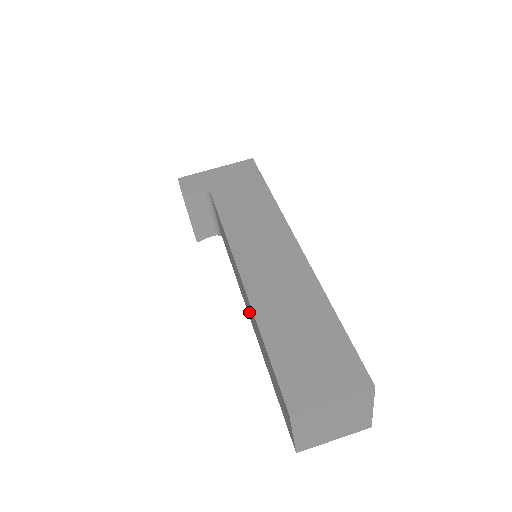
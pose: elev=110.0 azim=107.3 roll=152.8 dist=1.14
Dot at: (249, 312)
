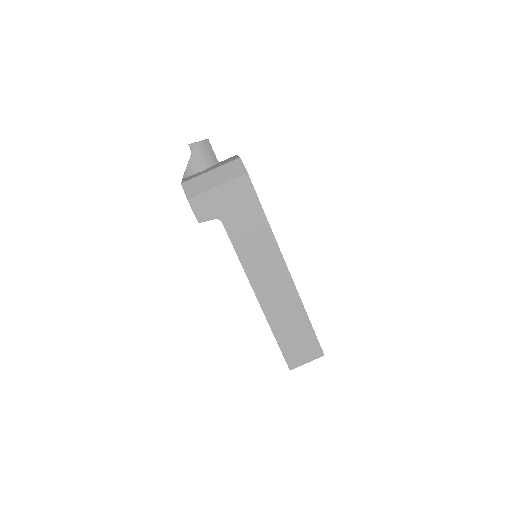
Dot at: occluded
